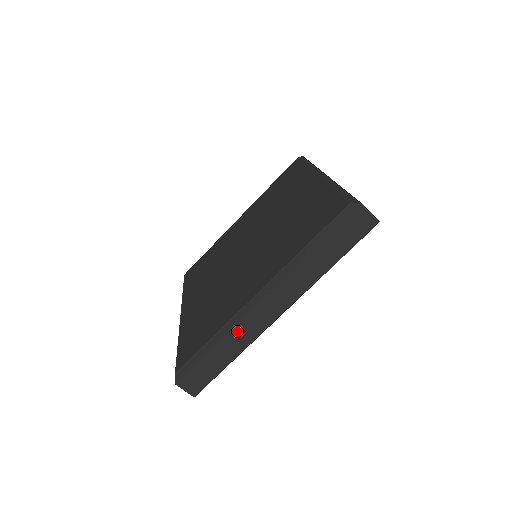
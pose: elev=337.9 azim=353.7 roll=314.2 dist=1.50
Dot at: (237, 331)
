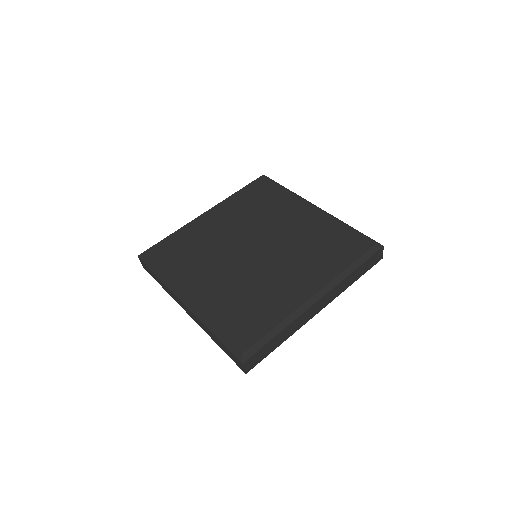
Dot at: (168, 289)
